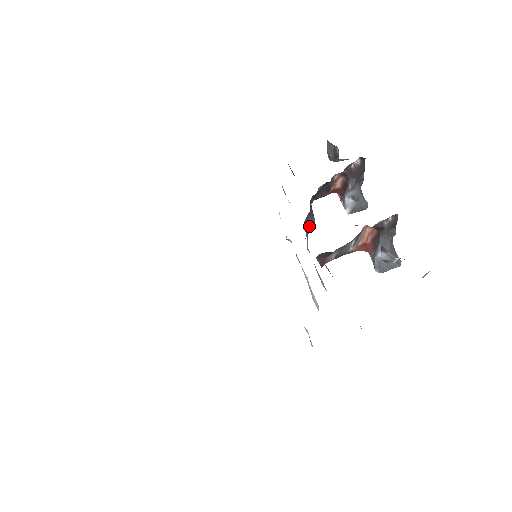
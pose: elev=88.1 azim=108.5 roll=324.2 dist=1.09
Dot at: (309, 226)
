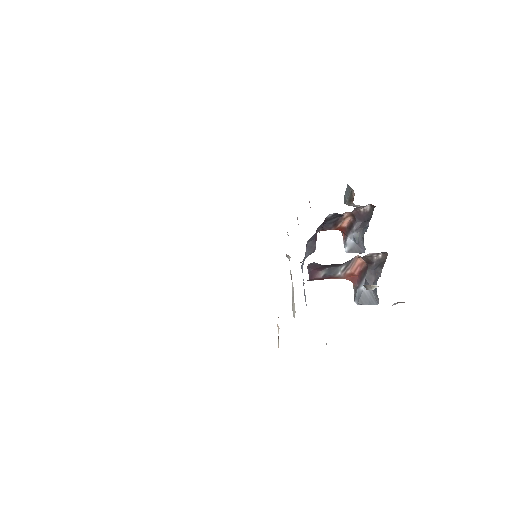
Dot at: (309, 250)
